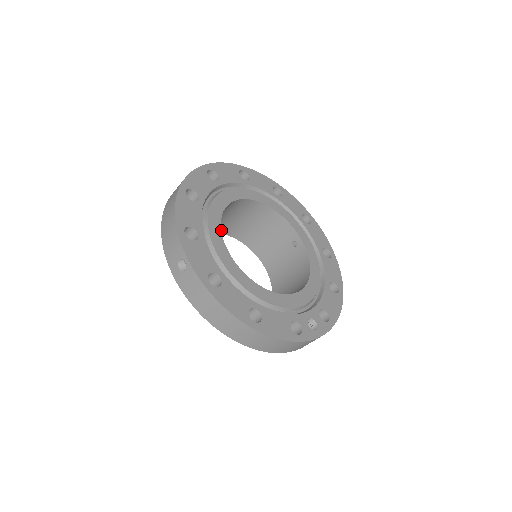
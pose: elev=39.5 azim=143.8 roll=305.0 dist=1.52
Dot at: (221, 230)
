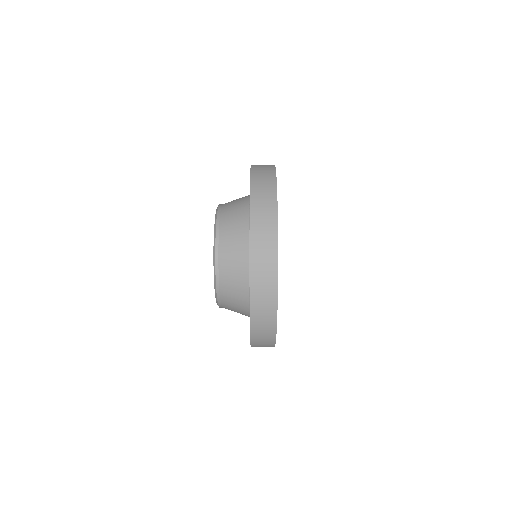
Dot at: (219, 239)
